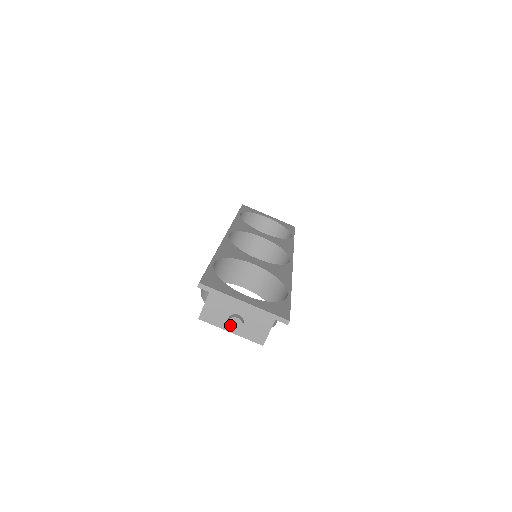
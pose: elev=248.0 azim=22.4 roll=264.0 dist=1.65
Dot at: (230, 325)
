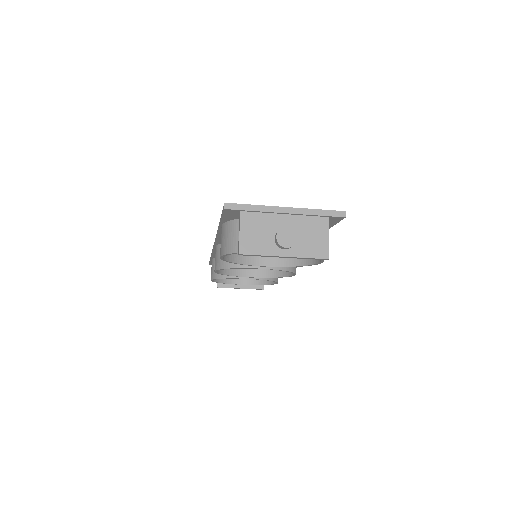
Dot at: (281, 240)
